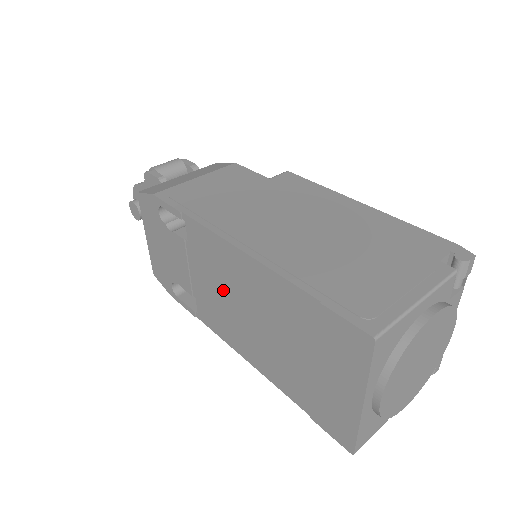
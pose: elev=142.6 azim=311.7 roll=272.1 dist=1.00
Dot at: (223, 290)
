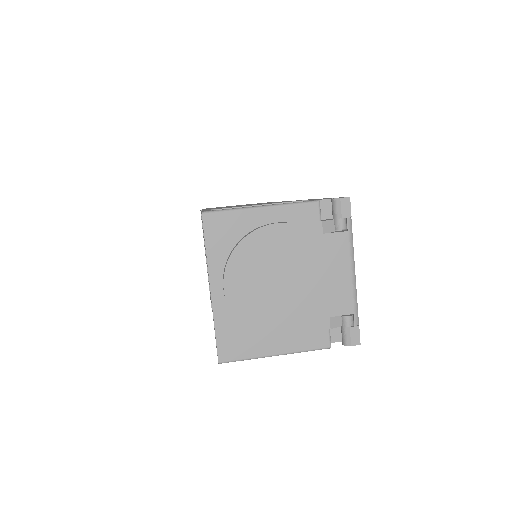
Dot at: occluded
